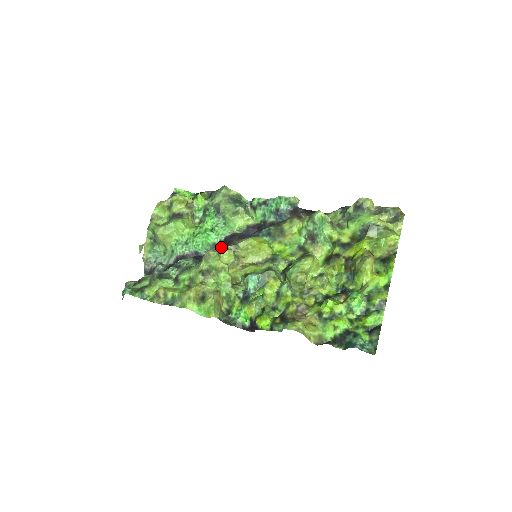
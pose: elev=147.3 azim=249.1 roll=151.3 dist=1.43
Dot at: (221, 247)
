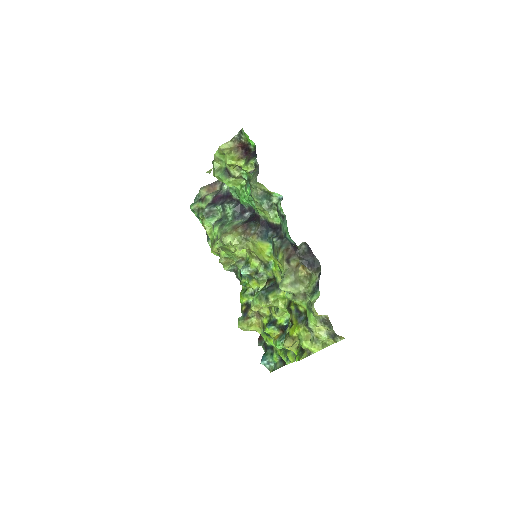
Dot at: occluded
